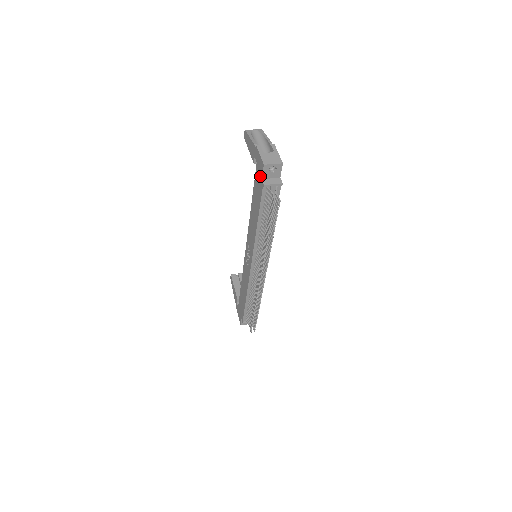
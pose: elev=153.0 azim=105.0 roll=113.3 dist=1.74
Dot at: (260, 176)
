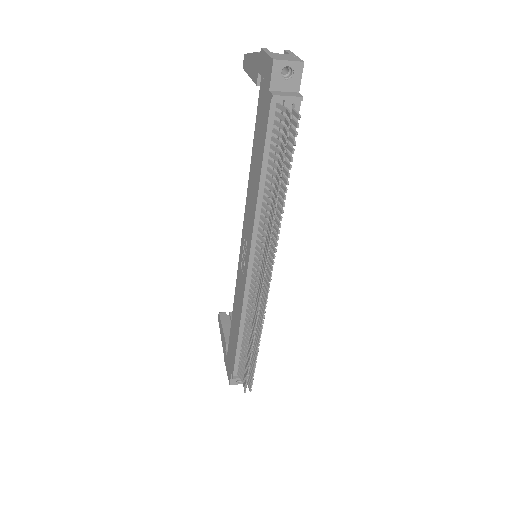
Dot at: (266, 89)
